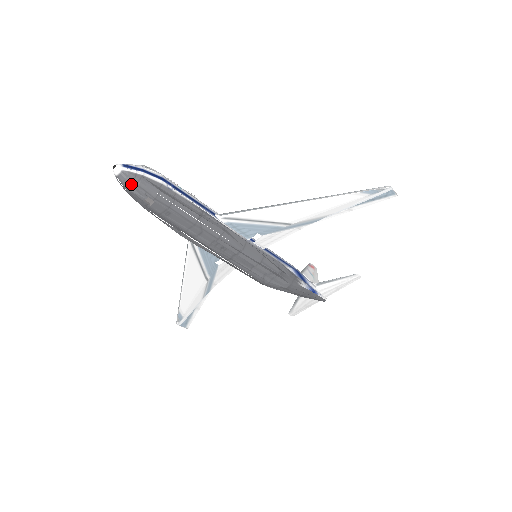
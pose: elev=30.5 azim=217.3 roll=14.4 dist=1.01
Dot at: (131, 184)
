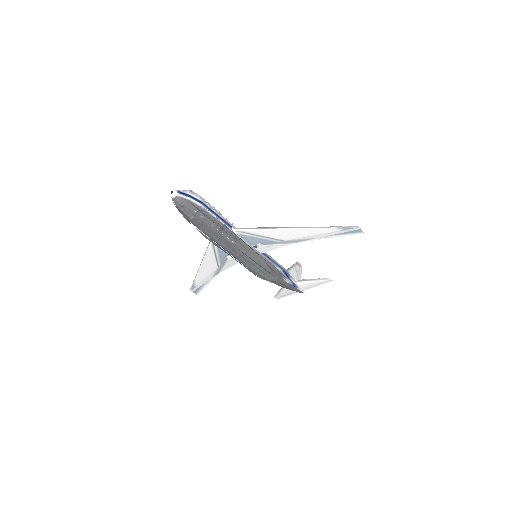
Dot at: (181, 205)
